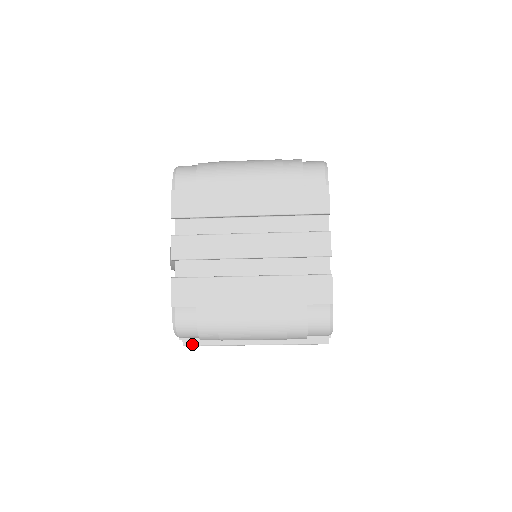
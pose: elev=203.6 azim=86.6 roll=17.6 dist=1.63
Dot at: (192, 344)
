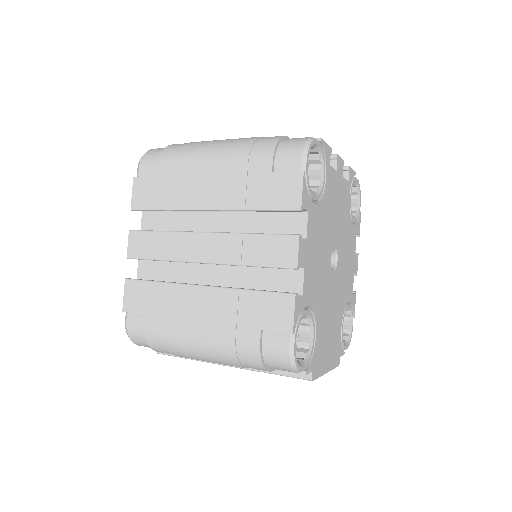
Dot at: (165, 353)
